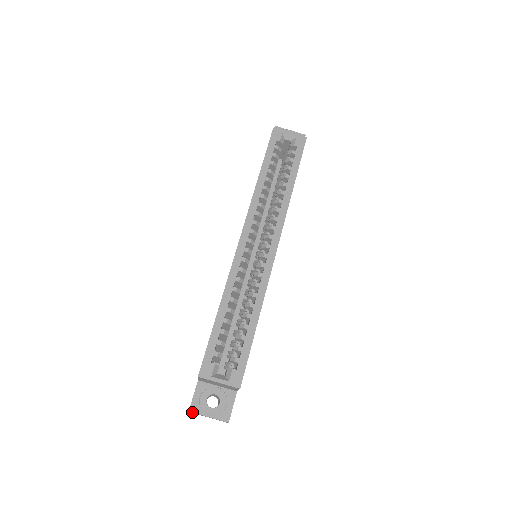
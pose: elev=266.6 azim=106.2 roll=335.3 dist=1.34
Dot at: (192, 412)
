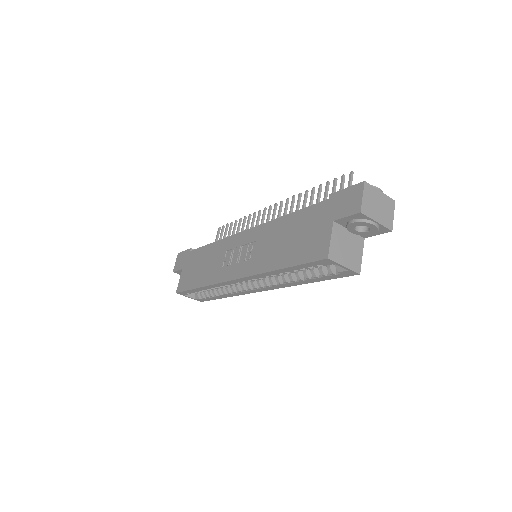
Dot at: occluded
